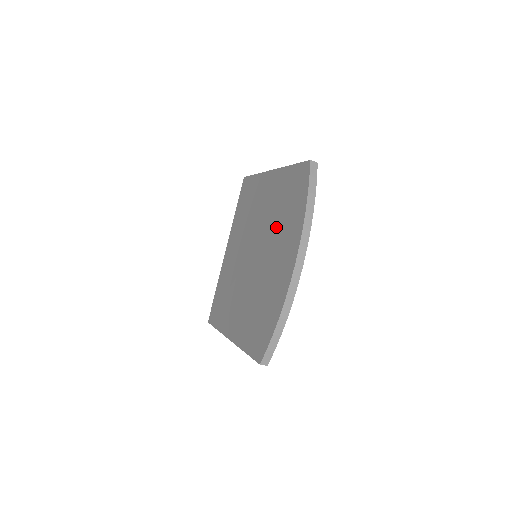
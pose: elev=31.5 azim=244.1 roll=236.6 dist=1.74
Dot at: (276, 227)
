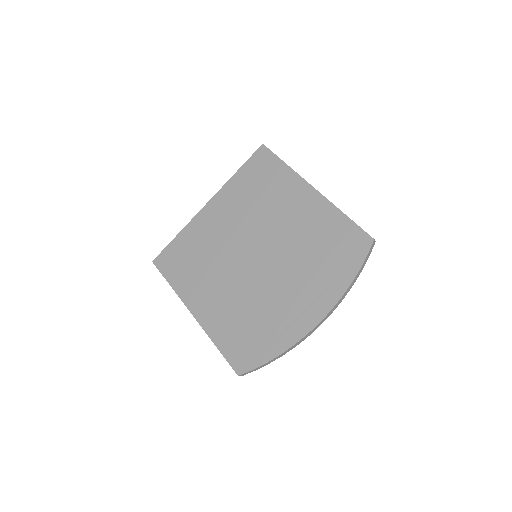
Dot at: (302, 261)
